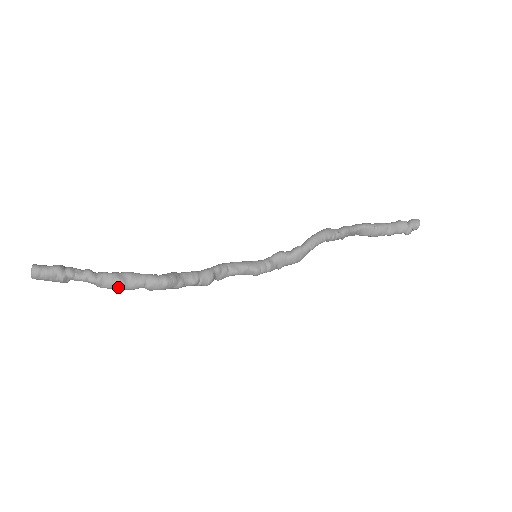
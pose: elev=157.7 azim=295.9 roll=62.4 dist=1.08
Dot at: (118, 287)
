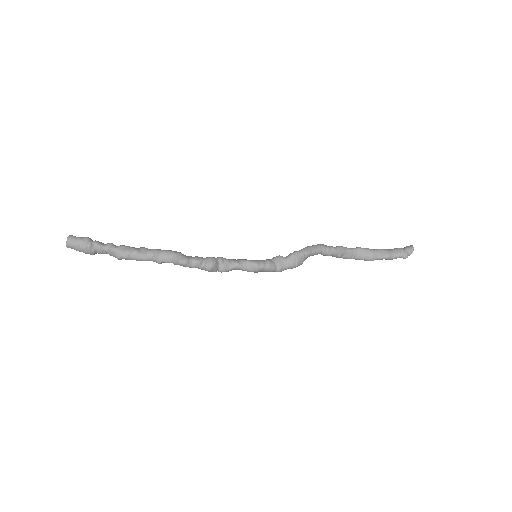
Dot at: (132, 255)
